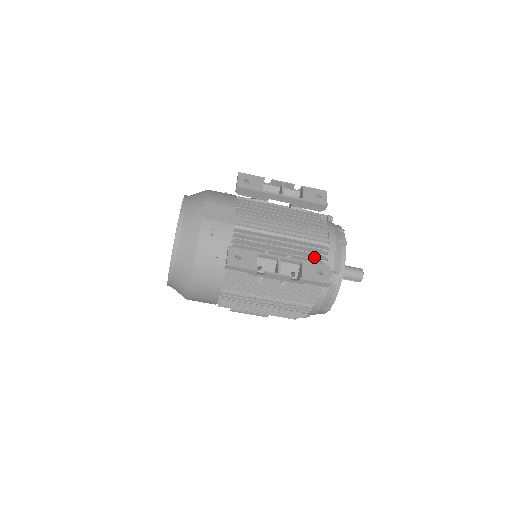
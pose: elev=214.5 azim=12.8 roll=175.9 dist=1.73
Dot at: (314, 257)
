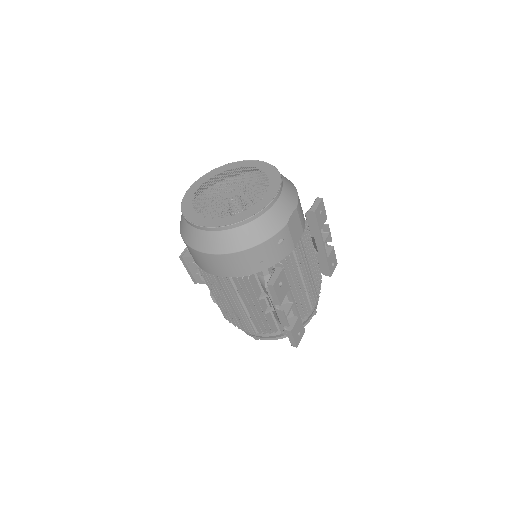
Dot at: (299, 311)
